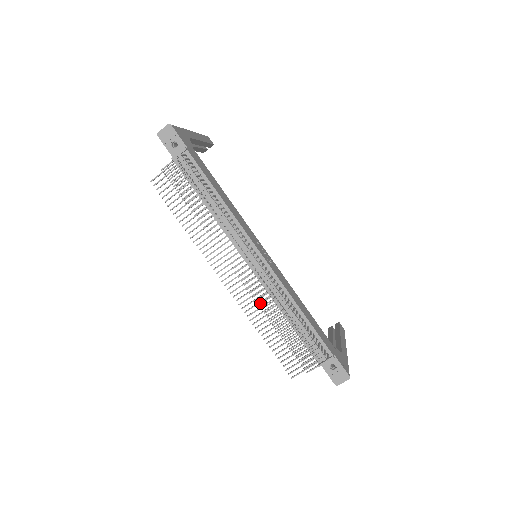
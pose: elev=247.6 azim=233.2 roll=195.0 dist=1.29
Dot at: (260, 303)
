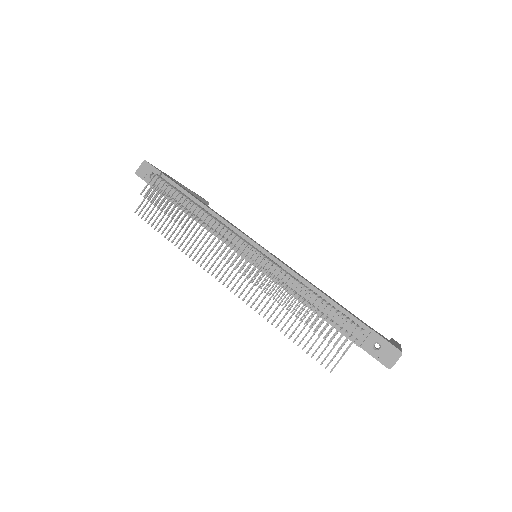
Dot at: occluded
